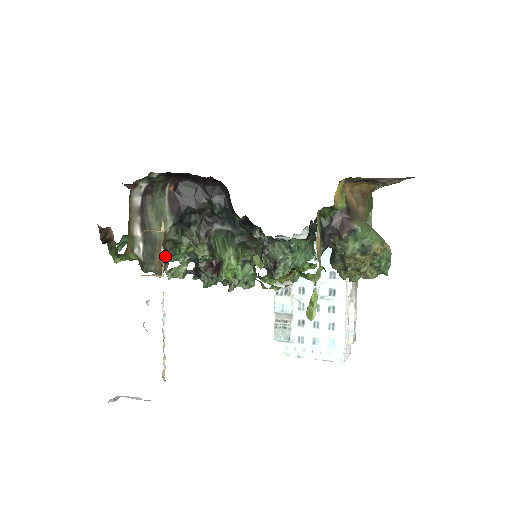
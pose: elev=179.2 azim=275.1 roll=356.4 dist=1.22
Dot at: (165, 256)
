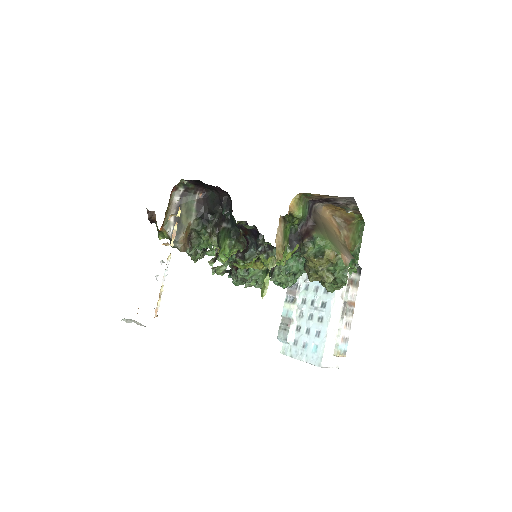
Dot at: (192, 243)
